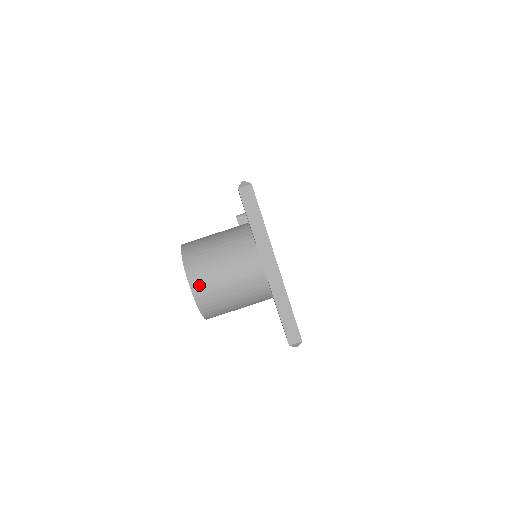
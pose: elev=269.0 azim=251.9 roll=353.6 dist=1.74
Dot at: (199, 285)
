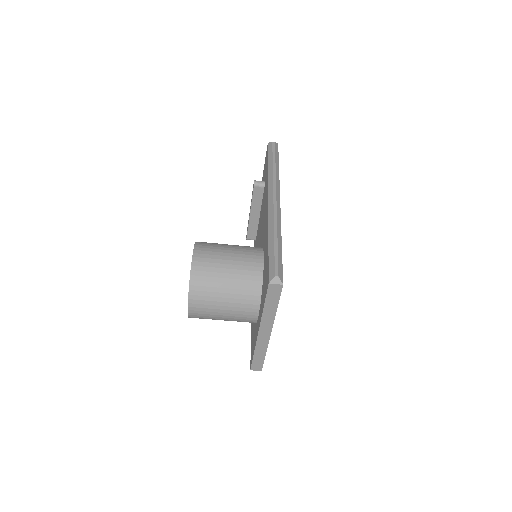
Dot at: (197, 310)
